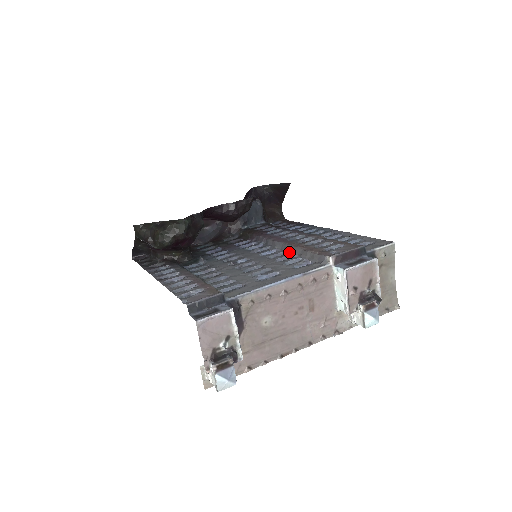
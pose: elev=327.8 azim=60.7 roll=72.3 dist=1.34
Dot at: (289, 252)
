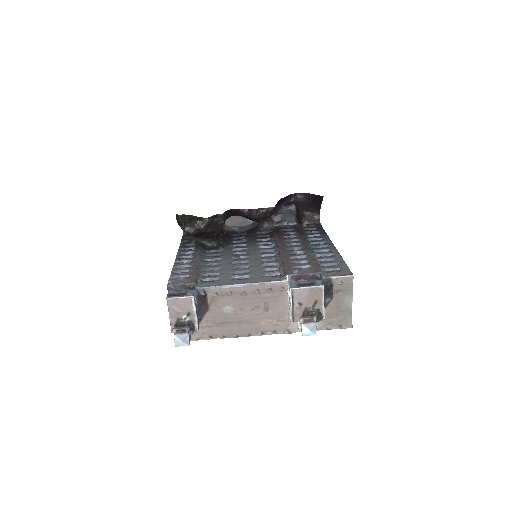
Dot at: (278, 260)
